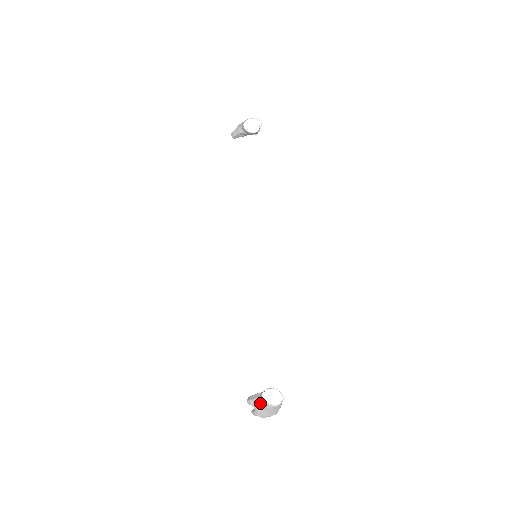
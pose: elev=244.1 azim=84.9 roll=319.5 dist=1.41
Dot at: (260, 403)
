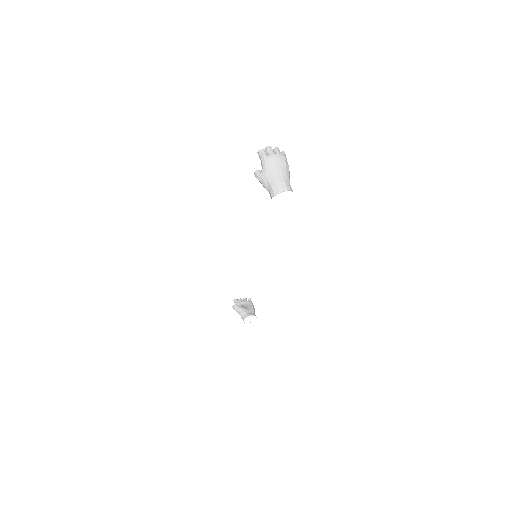
Dot at: (242, 318)
